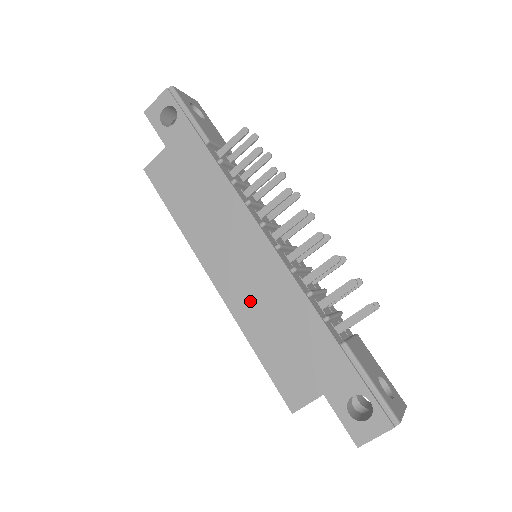
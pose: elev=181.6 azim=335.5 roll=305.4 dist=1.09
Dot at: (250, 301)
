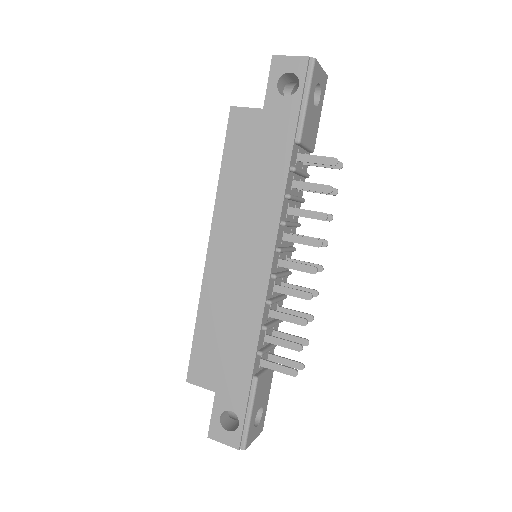
Dot at: (221, 291)
